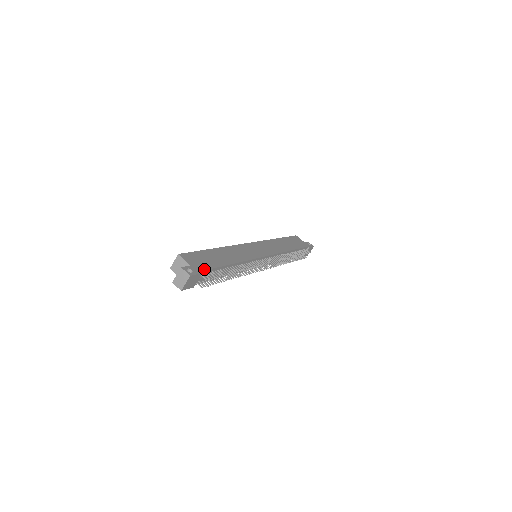
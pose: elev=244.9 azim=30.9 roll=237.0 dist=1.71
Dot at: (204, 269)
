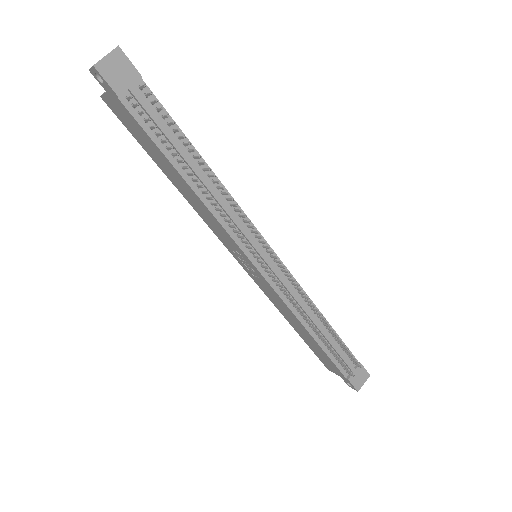
Dot at: (149, 90)
